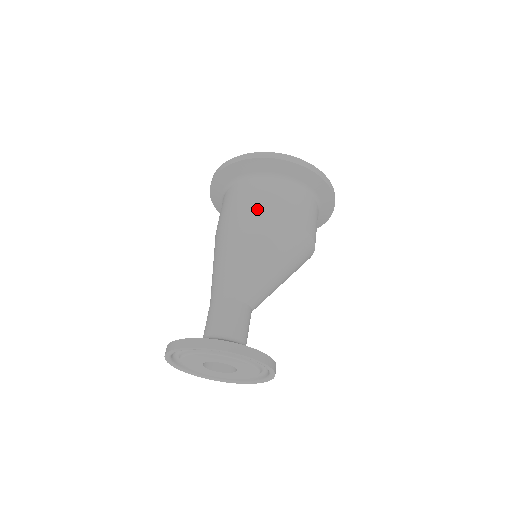
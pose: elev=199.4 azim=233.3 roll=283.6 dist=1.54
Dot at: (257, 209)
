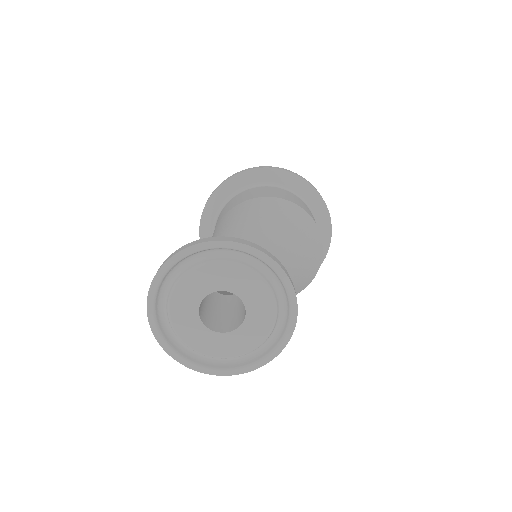
Dot at: (228, 210)
